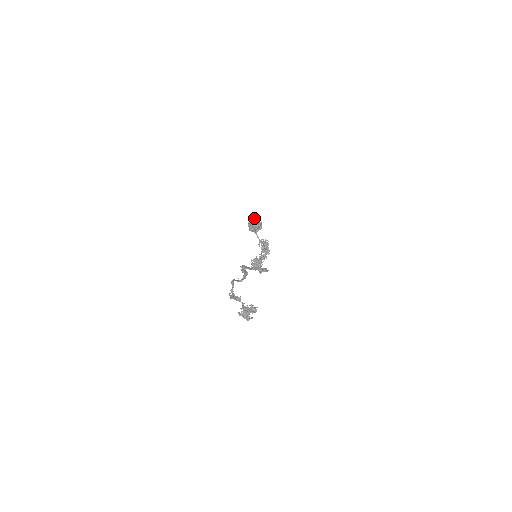
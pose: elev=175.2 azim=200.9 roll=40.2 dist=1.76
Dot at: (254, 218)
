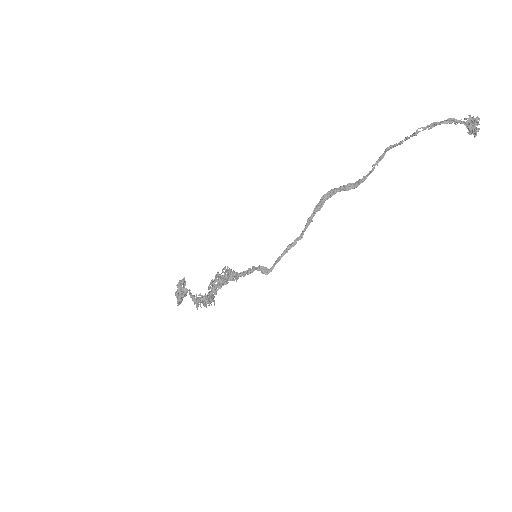
Dot at: (184, 287)
